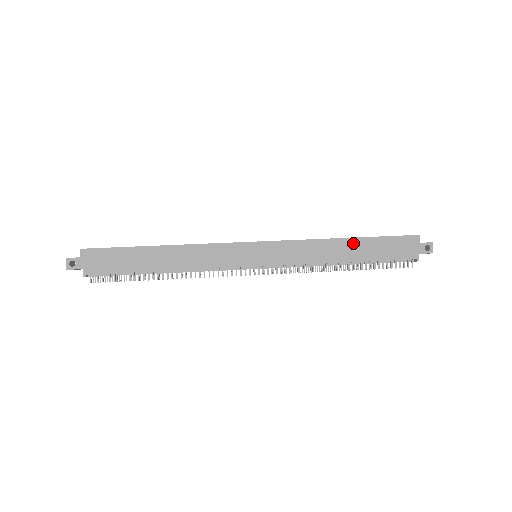
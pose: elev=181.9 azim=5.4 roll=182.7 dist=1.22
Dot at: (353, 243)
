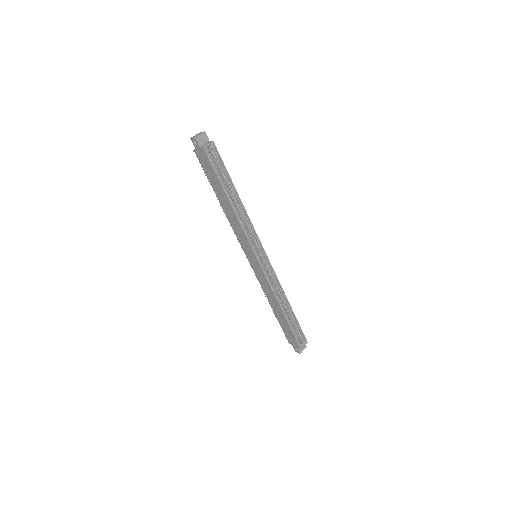
Dot at: (282, 314)
